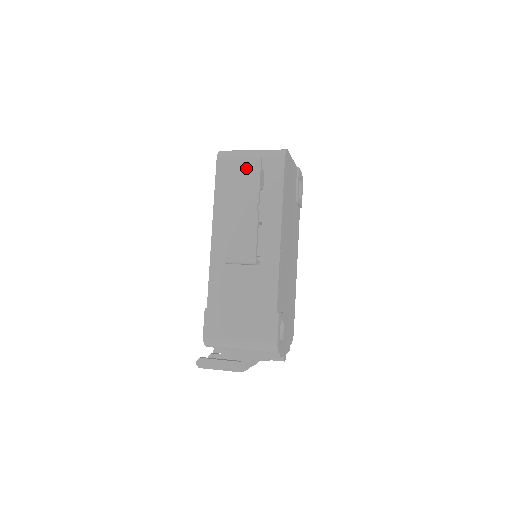
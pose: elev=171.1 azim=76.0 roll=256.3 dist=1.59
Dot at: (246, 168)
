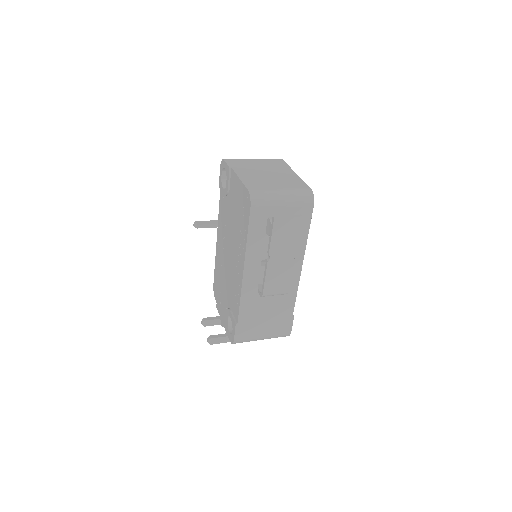
Dot at: (288, 226)
